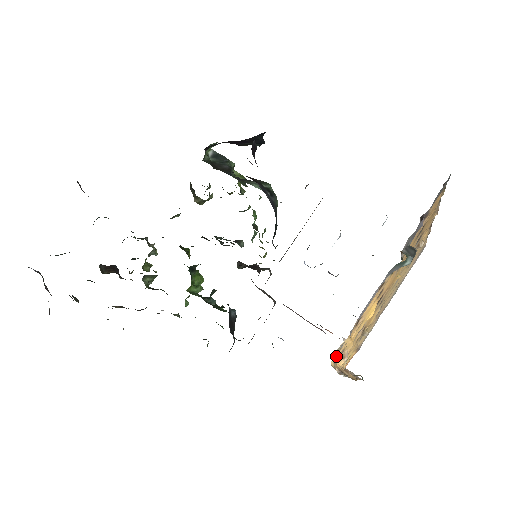
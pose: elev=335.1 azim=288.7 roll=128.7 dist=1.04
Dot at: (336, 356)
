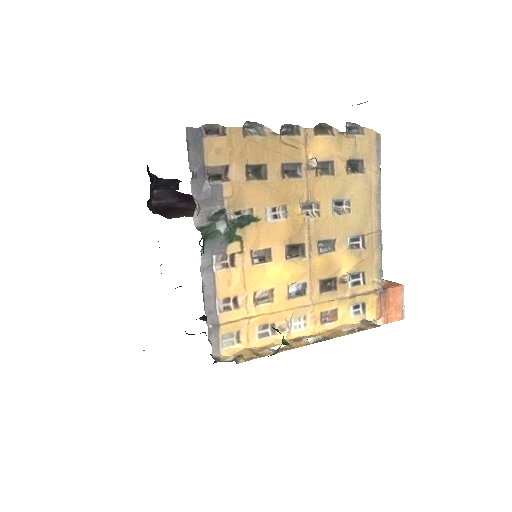
Dot at: (239, 342)
